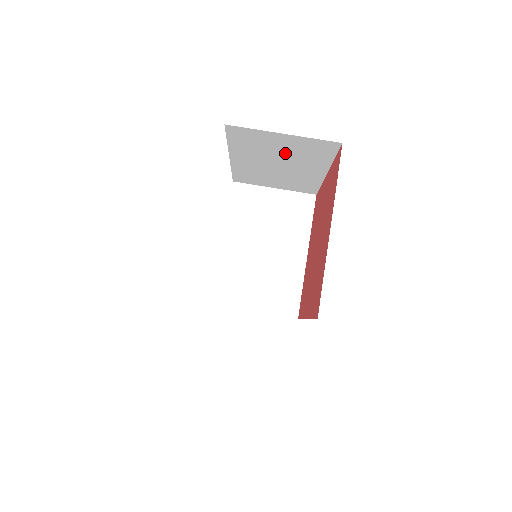
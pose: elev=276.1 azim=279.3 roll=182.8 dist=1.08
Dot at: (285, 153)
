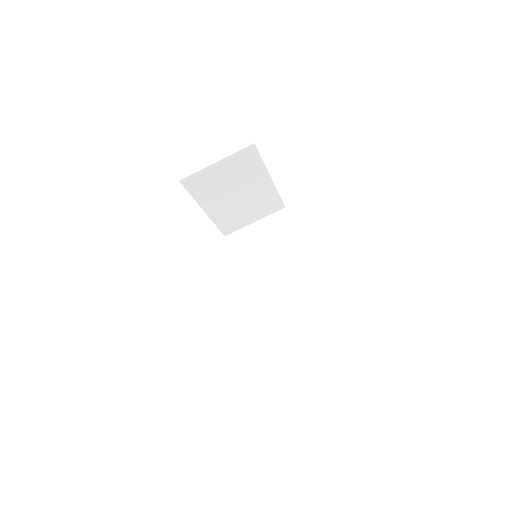
Dot at: (232, 180)
